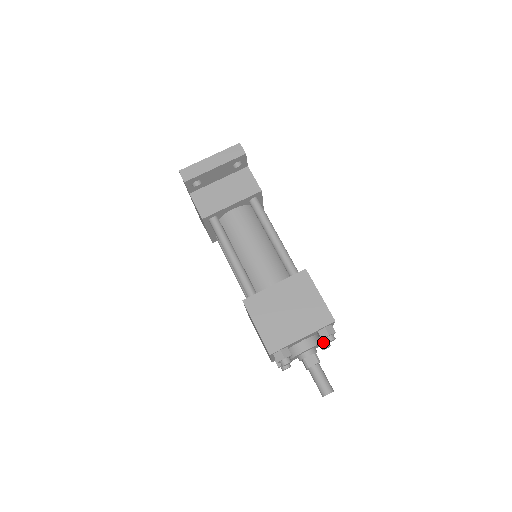
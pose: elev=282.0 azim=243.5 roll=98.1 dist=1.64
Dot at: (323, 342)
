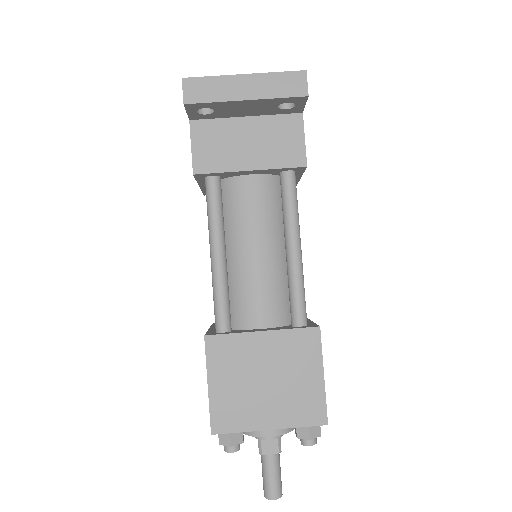
Dot at: occluded
